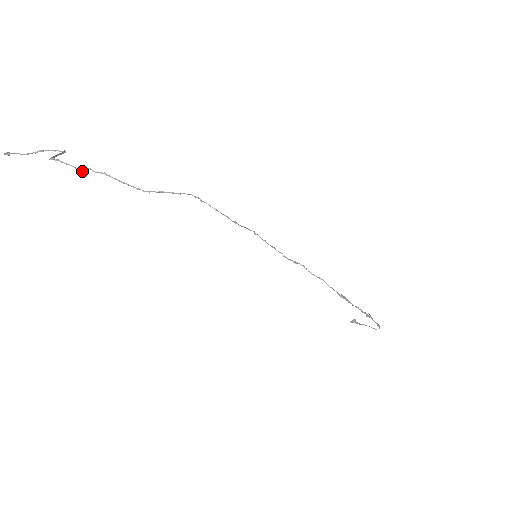
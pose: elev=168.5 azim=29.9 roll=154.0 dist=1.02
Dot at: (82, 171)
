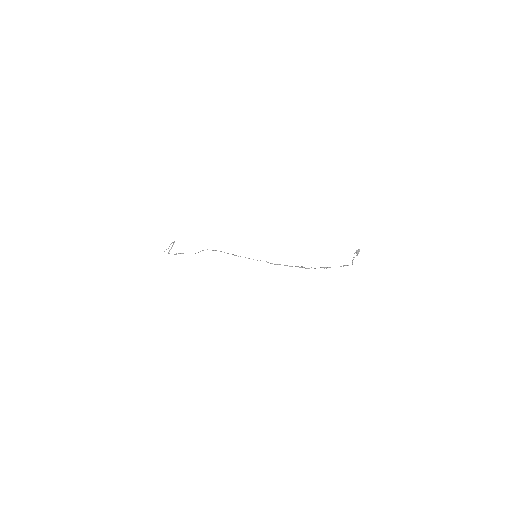
Dot at: occluded
